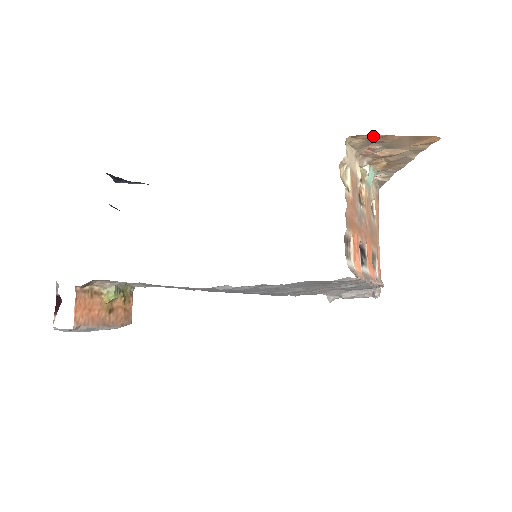
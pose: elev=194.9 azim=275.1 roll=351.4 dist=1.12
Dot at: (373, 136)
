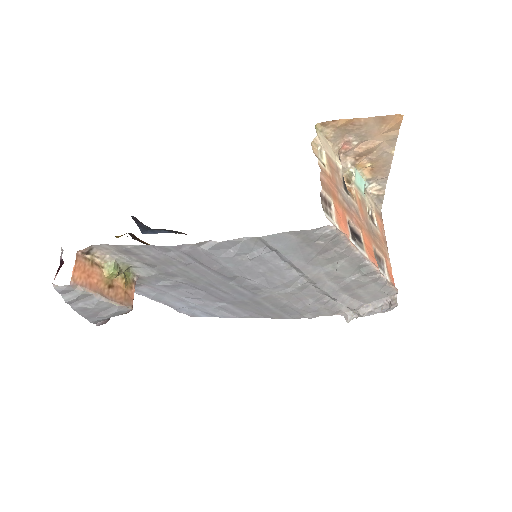
Dot at: (341, 122)
